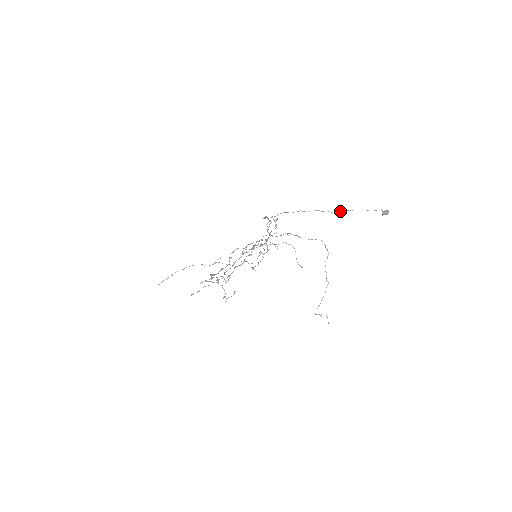
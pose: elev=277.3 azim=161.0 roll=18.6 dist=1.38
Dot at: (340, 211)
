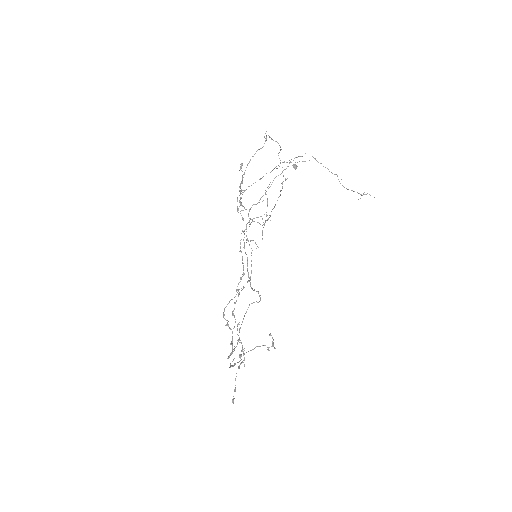
Dot at: occluded
